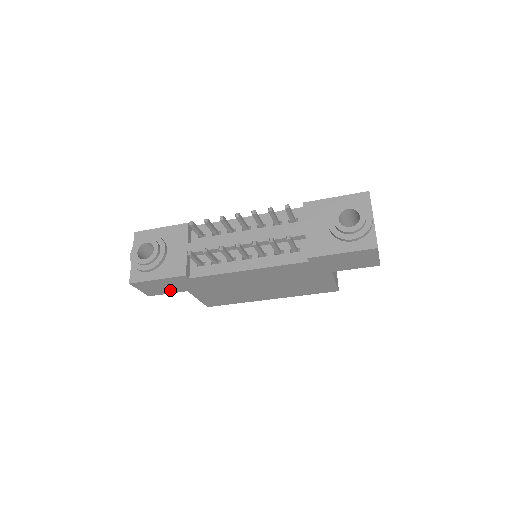
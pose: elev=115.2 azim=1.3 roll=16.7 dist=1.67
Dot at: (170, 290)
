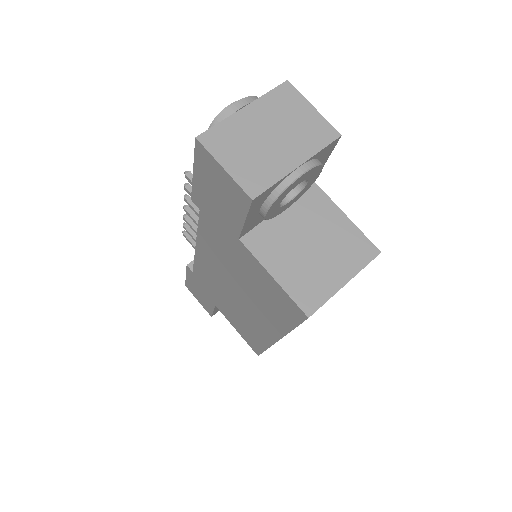
Dot at: (208, 303)
